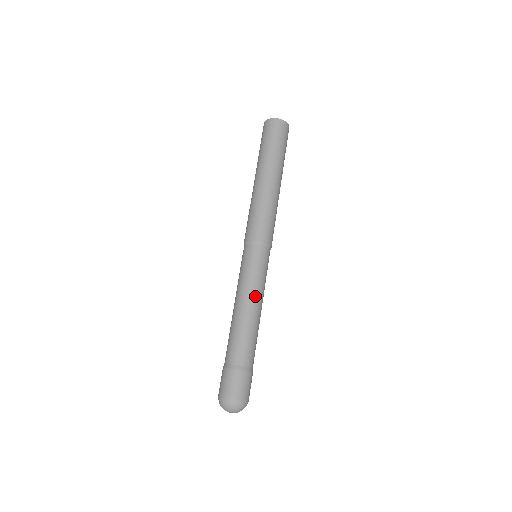
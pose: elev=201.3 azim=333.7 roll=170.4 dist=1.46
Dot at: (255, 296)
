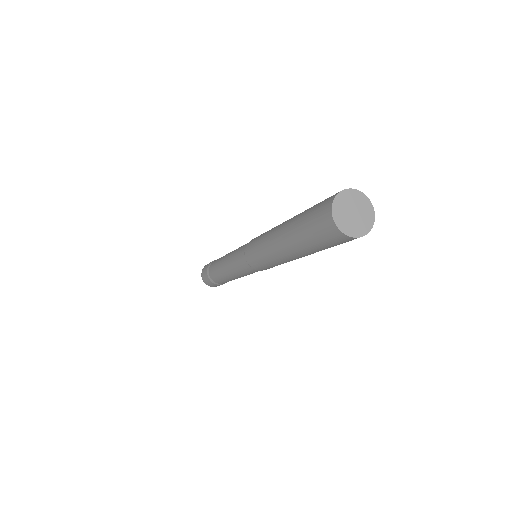
Dot at: (234, 275)
